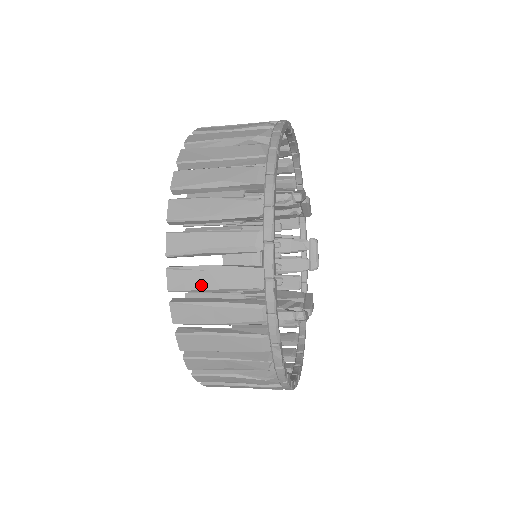
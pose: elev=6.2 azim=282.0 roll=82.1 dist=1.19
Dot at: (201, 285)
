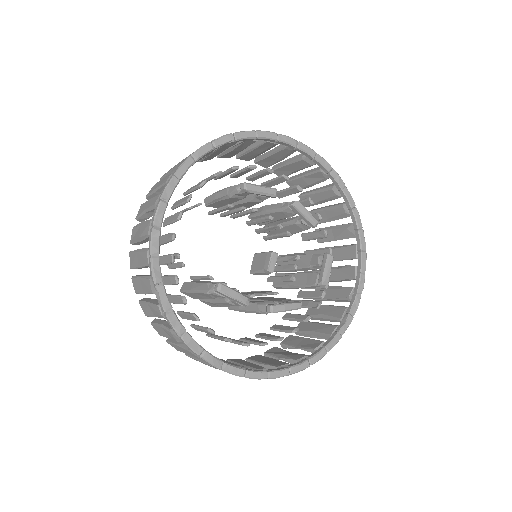
Dot at: (136, 236)
